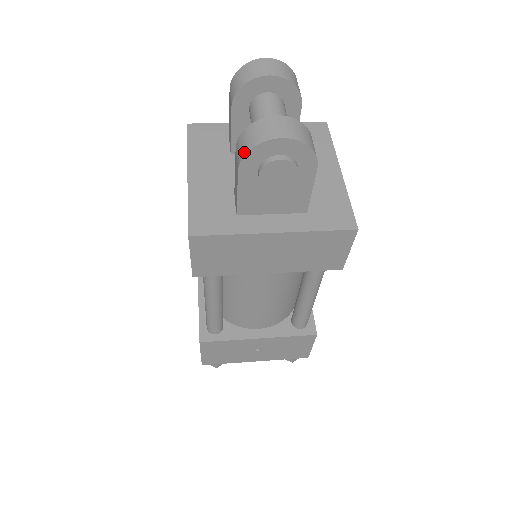
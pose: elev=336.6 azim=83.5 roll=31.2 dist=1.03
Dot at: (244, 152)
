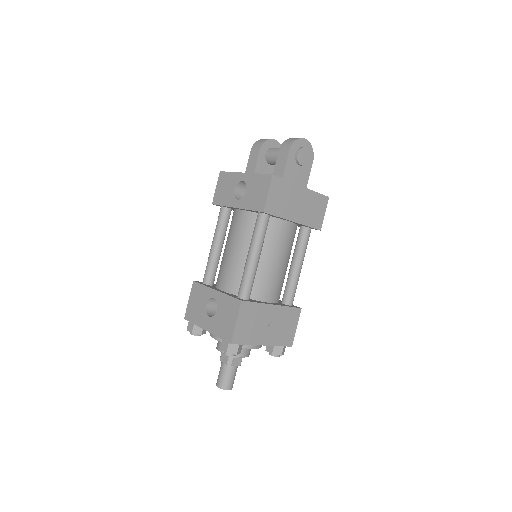
Dot at: (292, 142)
